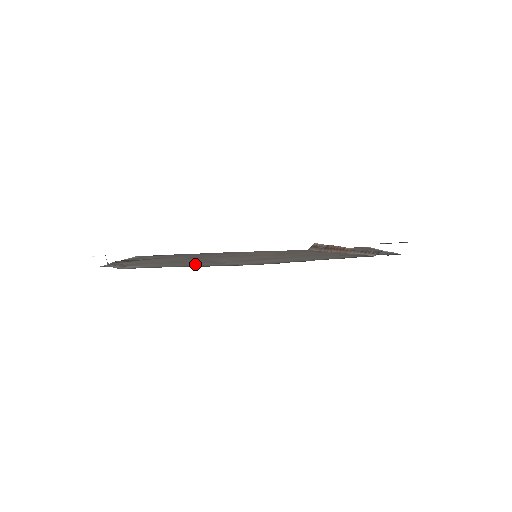
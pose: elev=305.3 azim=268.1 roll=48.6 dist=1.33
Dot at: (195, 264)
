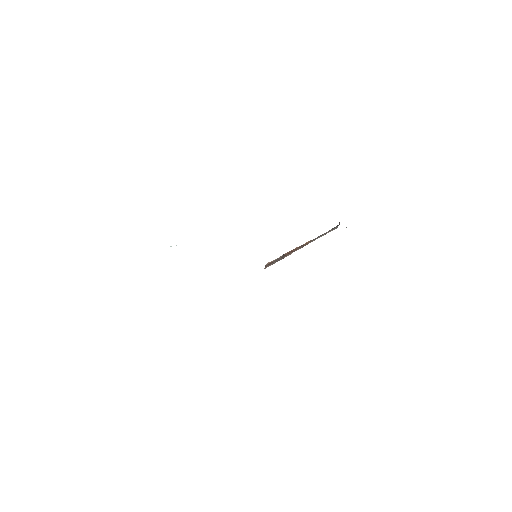
Dot at: occluded
